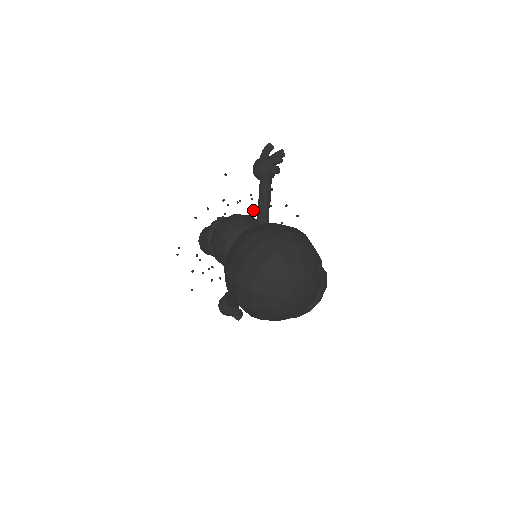
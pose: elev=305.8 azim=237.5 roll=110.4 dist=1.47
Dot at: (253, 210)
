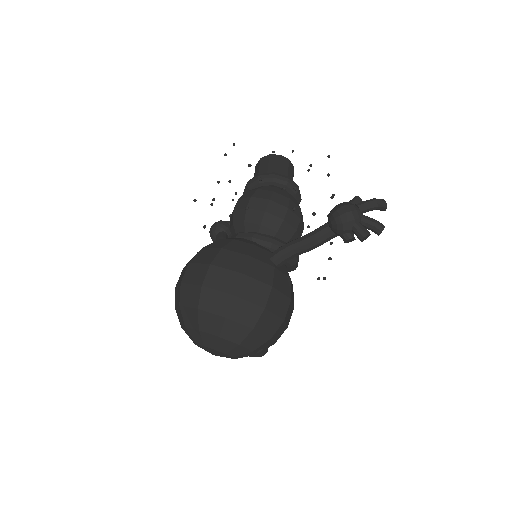
Dot at: occluded
